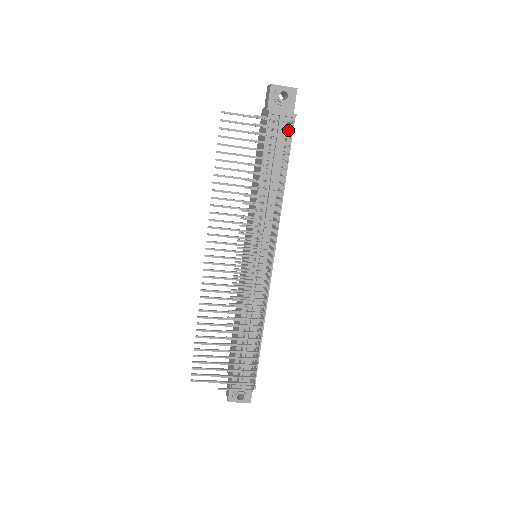
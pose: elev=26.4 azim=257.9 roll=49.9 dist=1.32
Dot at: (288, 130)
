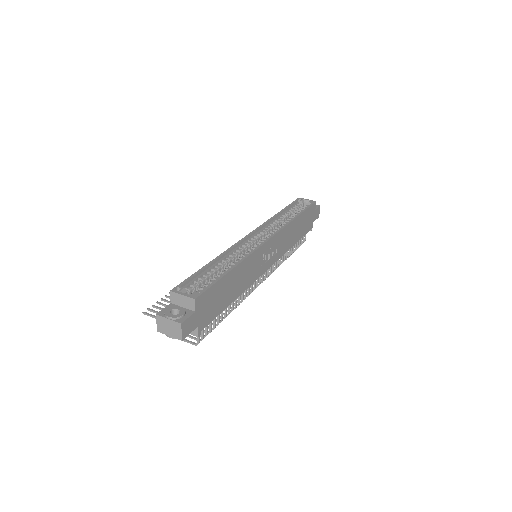
Dot at: occluded
